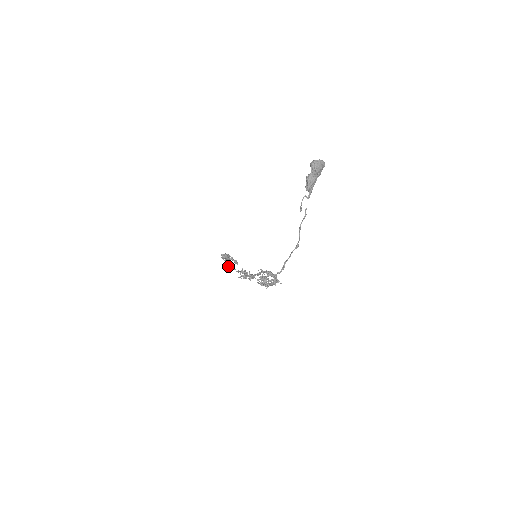
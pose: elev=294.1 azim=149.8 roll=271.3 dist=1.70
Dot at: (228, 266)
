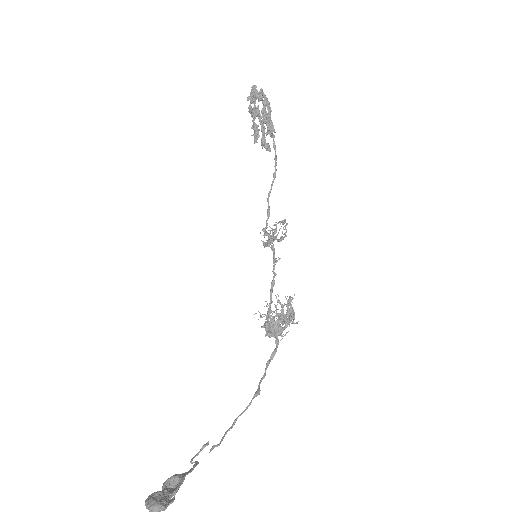
Dot at: occluded
